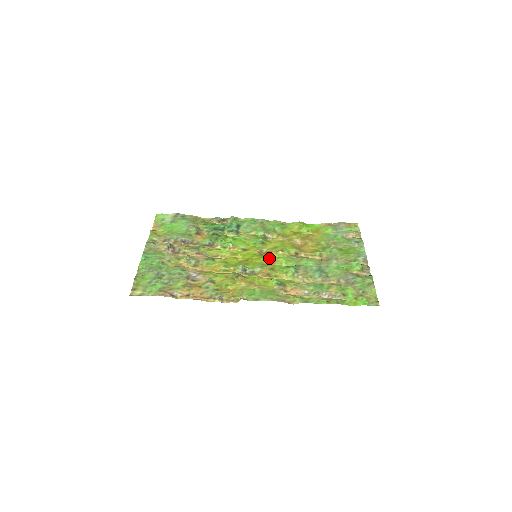
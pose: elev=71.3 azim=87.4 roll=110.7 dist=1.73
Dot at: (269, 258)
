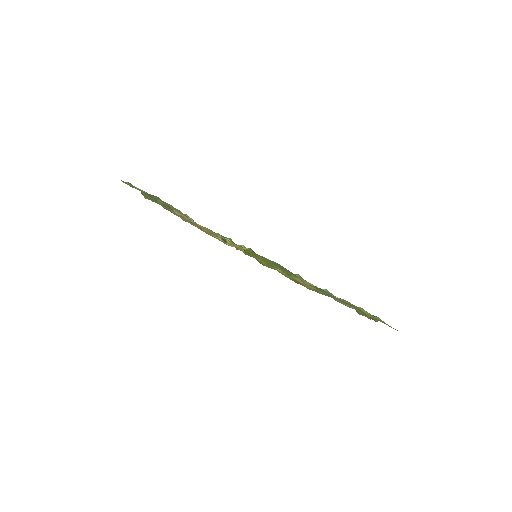
Dot at: occluded
